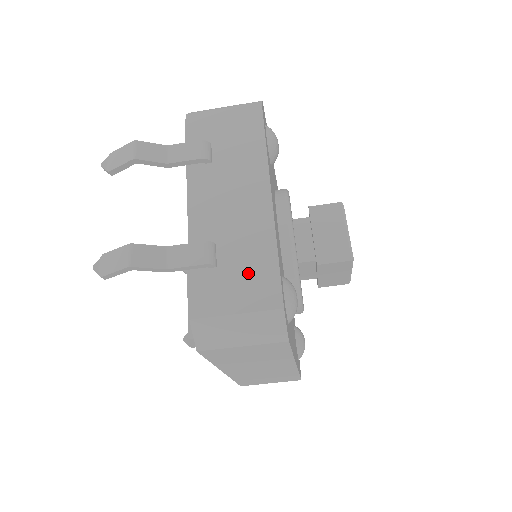
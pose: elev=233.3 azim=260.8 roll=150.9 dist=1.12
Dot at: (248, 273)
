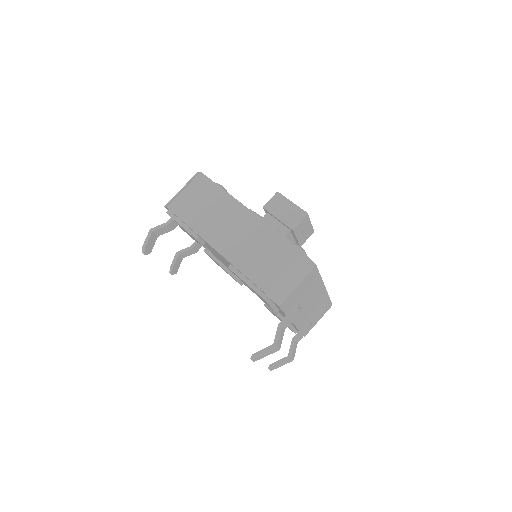
Dot at: occluded
